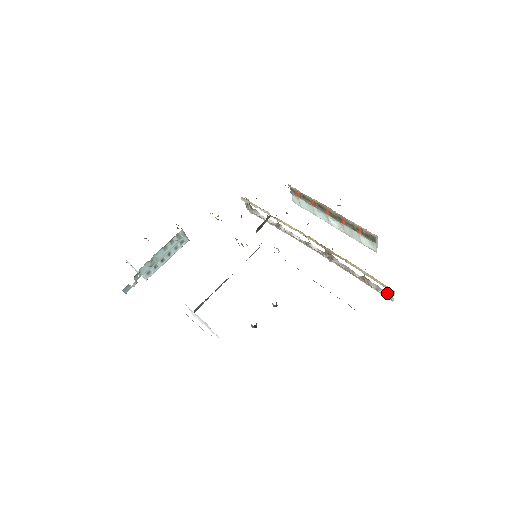
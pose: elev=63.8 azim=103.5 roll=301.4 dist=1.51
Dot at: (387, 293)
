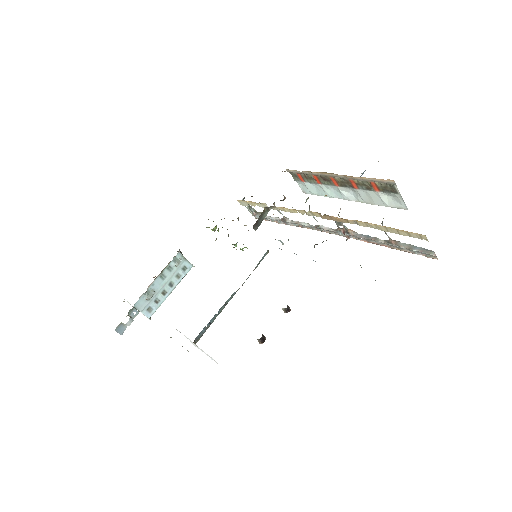
Dot at: (424, 249)
